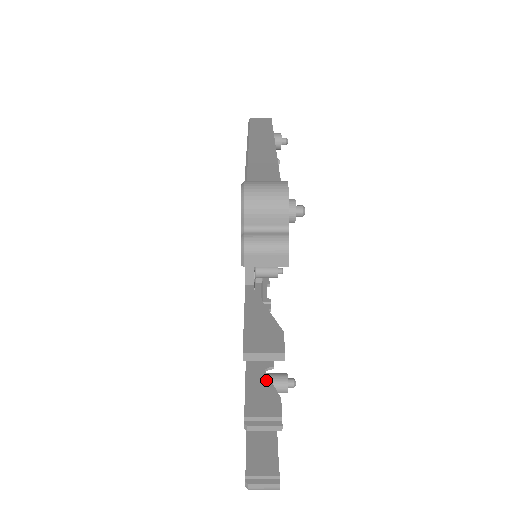
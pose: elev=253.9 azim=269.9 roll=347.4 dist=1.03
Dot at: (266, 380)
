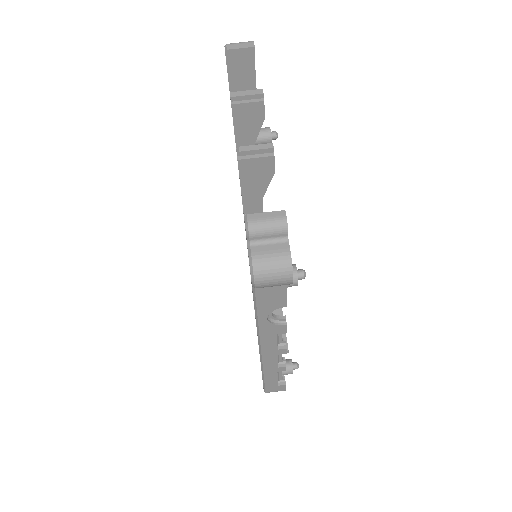
Dot at: occluded
